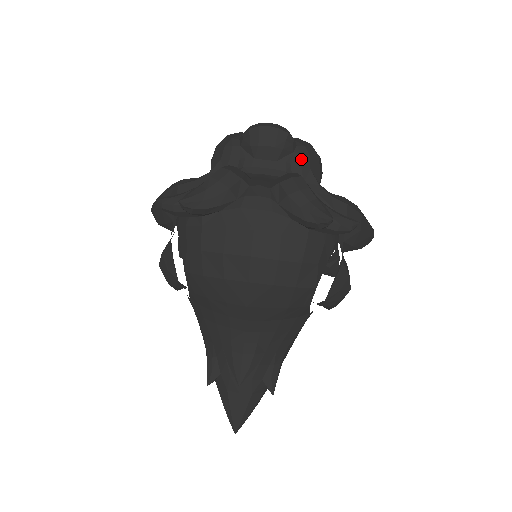
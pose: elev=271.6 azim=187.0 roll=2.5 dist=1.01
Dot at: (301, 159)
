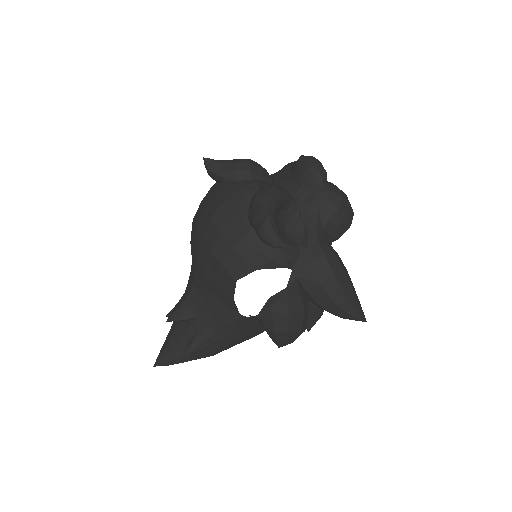
Dot at: (318, 197)
